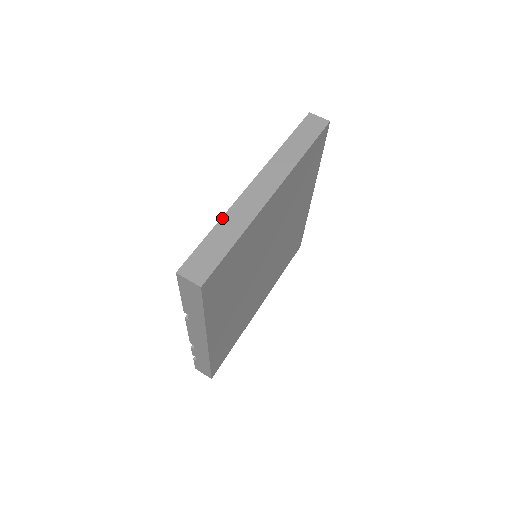
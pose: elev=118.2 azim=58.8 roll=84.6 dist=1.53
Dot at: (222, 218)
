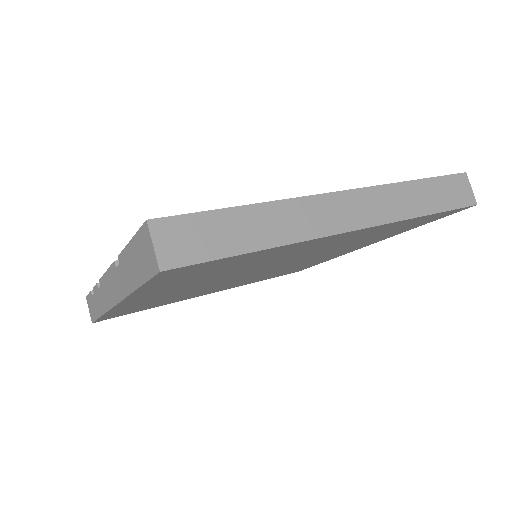
Dot at: (269, 202)
